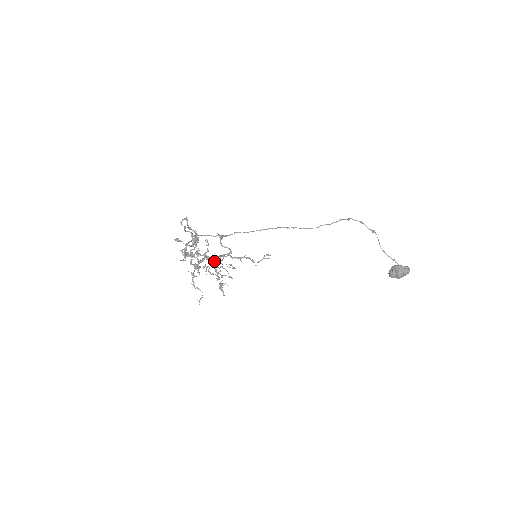
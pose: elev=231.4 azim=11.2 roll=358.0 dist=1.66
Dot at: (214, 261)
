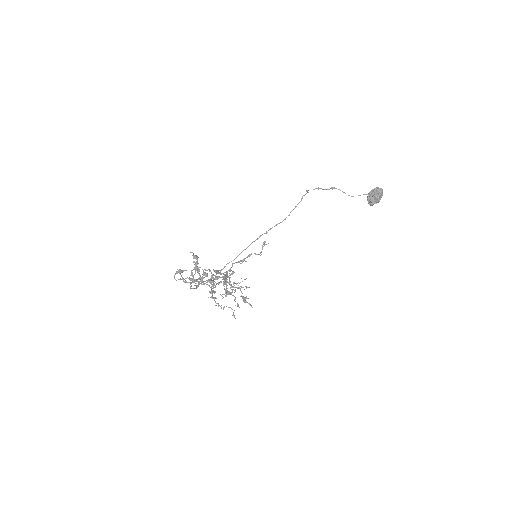
Dot at: occluded
